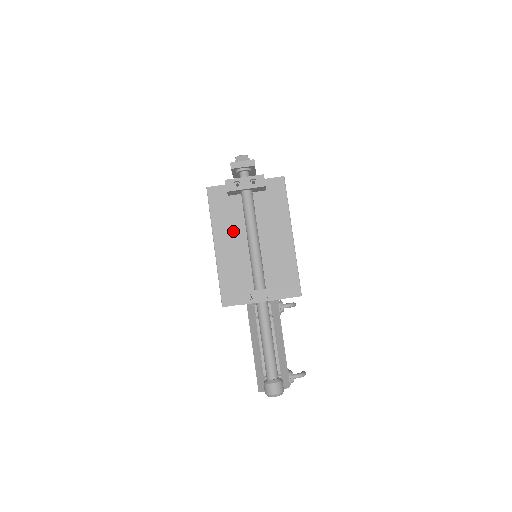
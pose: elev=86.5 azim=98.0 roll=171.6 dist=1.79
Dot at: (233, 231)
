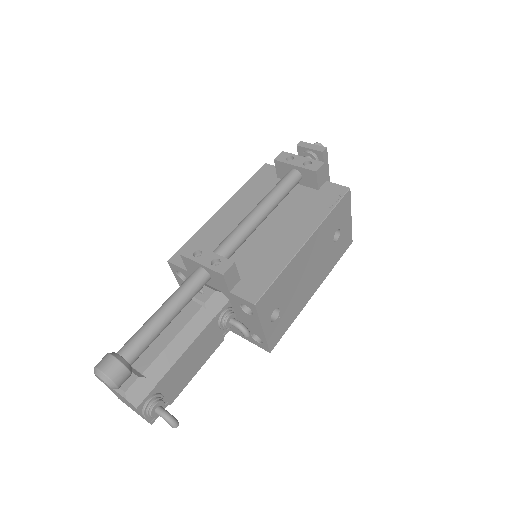
Dot at: (251, 205)
